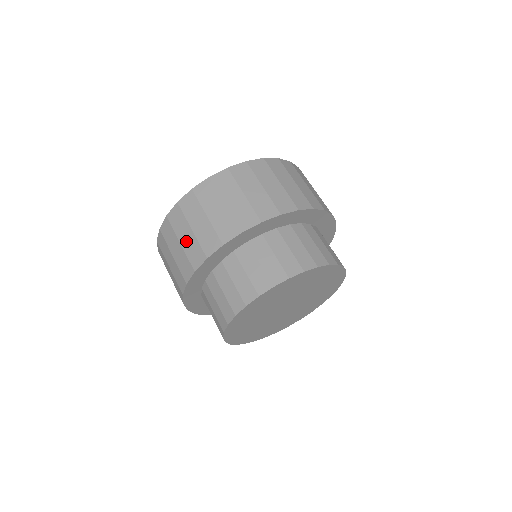
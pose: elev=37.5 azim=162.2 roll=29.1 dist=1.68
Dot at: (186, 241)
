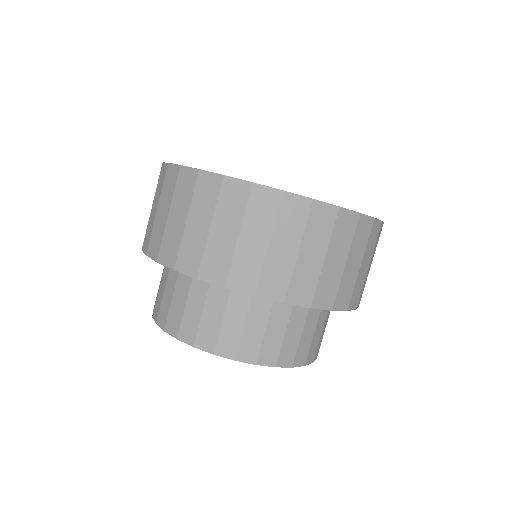
Dot at: occluded
